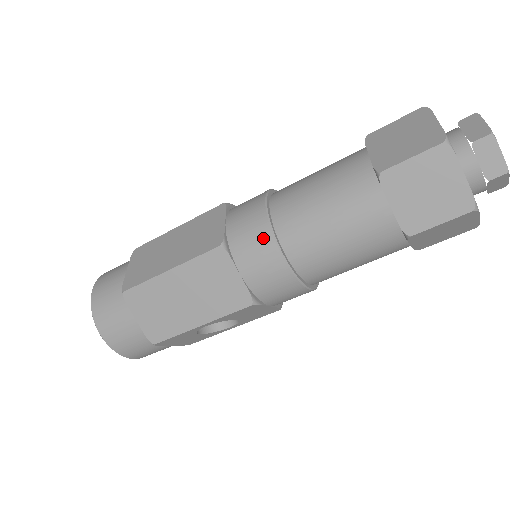
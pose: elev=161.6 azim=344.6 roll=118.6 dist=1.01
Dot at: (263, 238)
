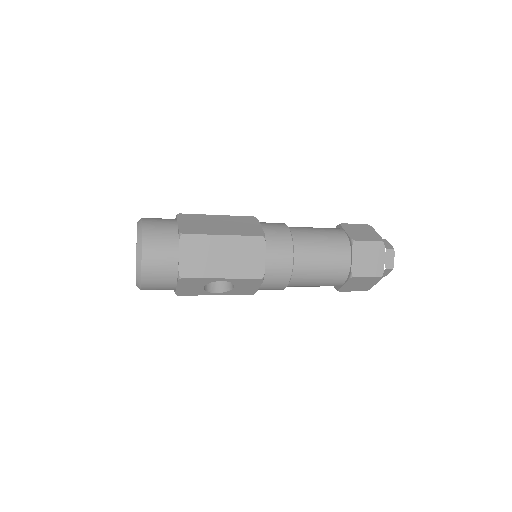
Dot at: (287, 244)
